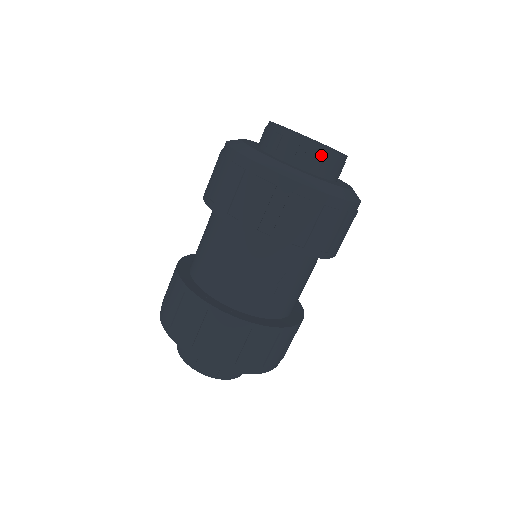
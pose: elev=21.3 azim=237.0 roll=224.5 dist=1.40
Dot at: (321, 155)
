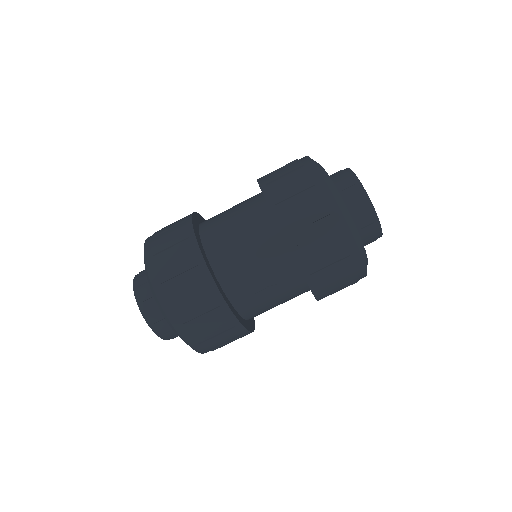
Dot at: (371, 220)
